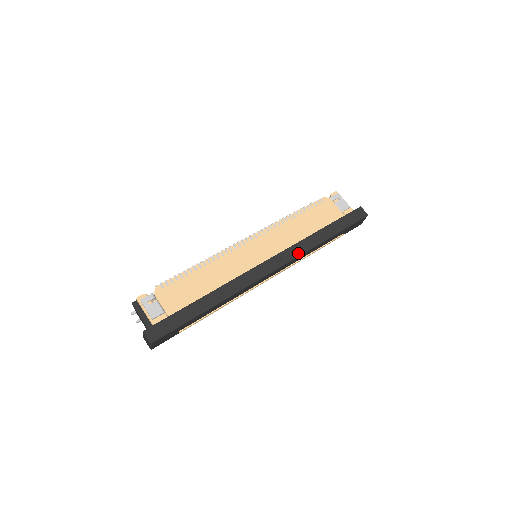
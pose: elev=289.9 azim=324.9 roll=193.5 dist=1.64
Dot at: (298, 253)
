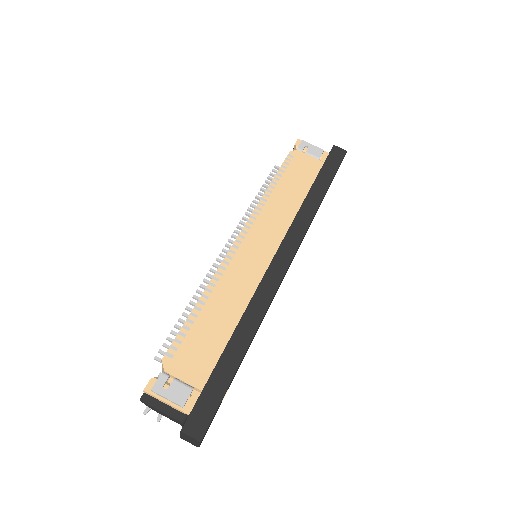
Dot at: (304, 229)
